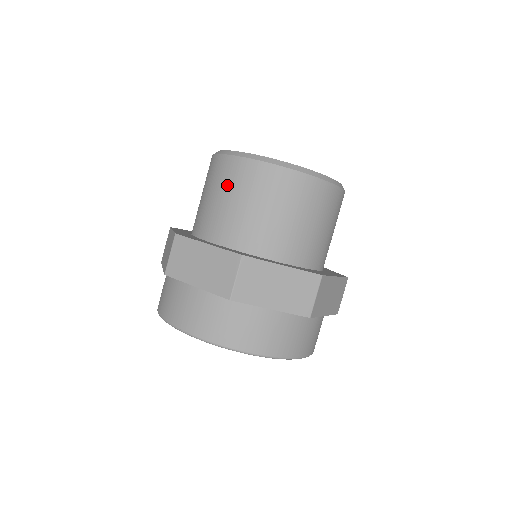
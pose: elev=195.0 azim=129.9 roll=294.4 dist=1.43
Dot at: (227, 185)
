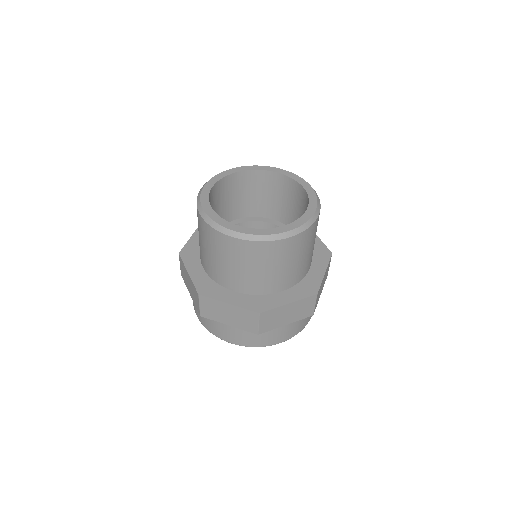
Dot at: (199, 229)
